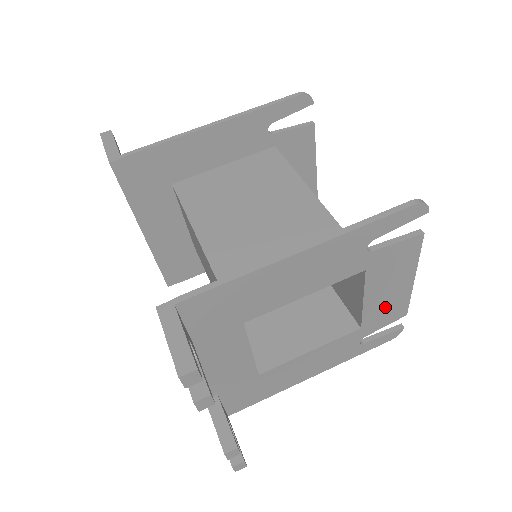
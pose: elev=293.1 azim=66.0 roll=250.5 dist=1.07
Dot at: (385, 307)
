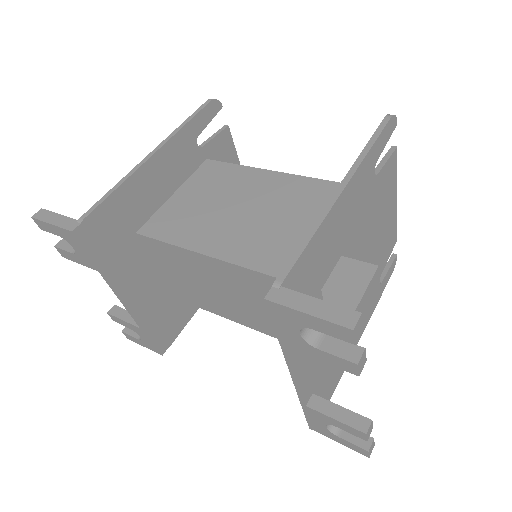
Dot at: (387, 236)
